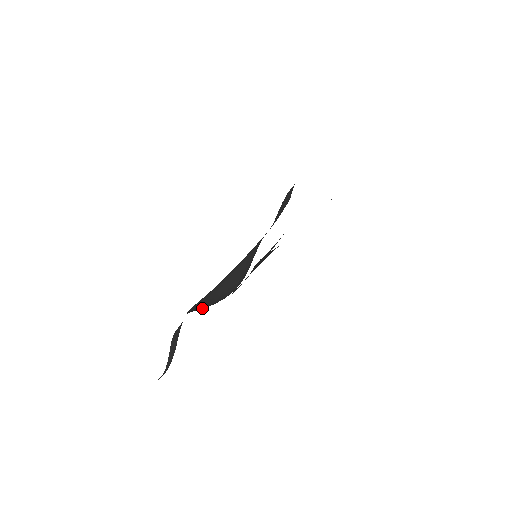
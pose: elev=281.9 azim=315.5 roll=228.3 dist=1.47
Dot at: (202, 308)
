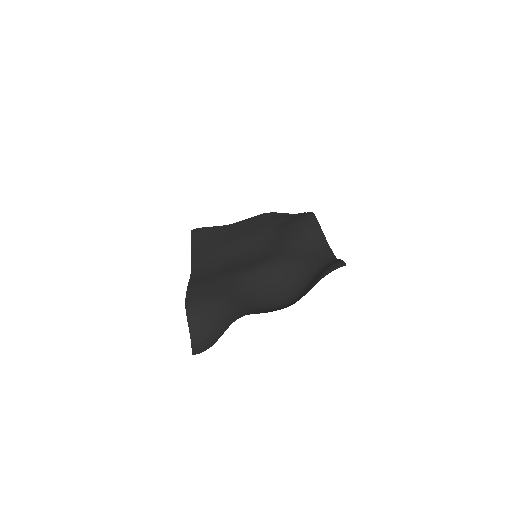
Dot at: (259, 308)
